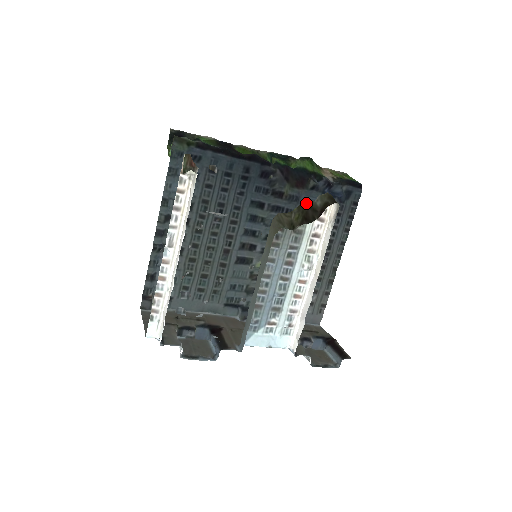
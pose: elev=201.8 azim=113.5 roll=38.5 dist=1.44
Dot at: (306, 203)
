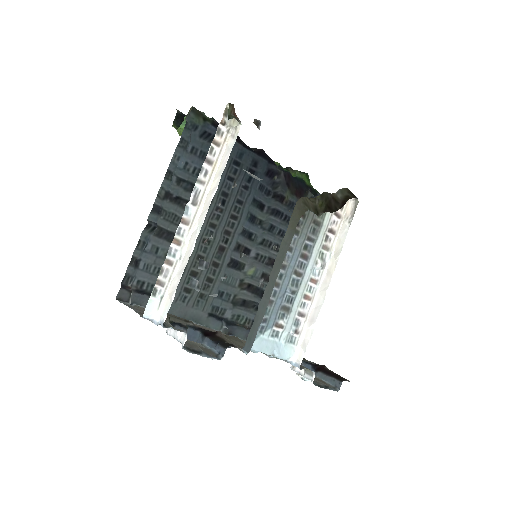
Dot at: (328, 193)
